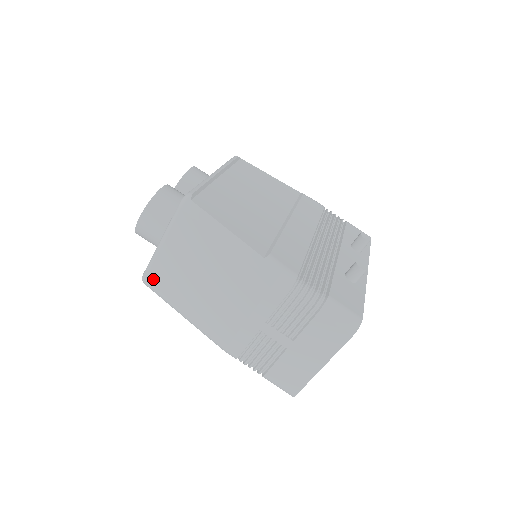
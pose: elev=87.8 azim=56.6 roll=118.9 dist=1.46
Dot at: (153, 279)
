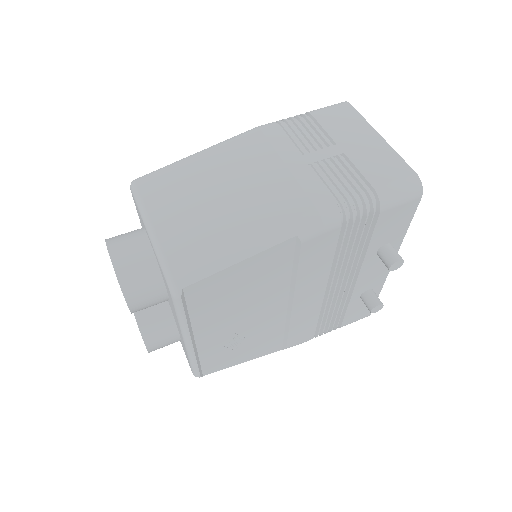
Dot at: (179, 261)
